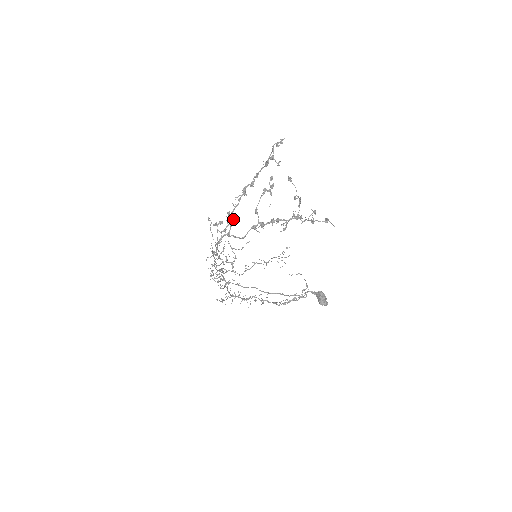
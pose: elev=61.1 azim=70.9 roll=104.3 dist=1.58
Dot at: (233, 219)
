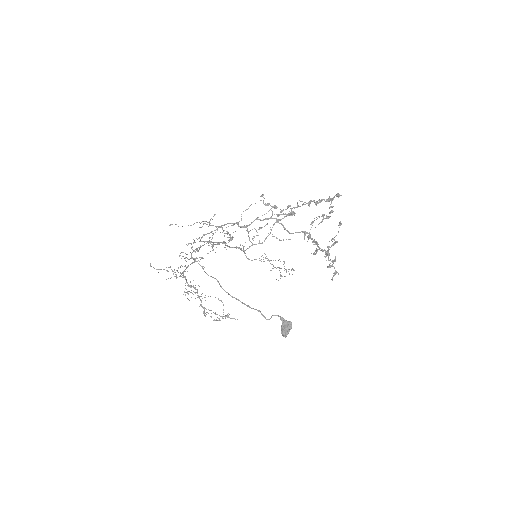
Dot at: (292, 213)
